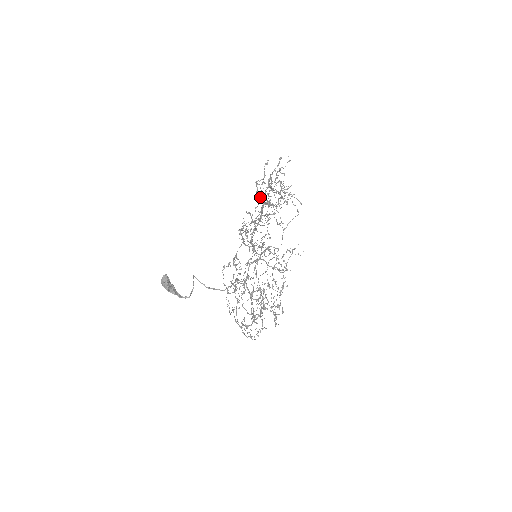
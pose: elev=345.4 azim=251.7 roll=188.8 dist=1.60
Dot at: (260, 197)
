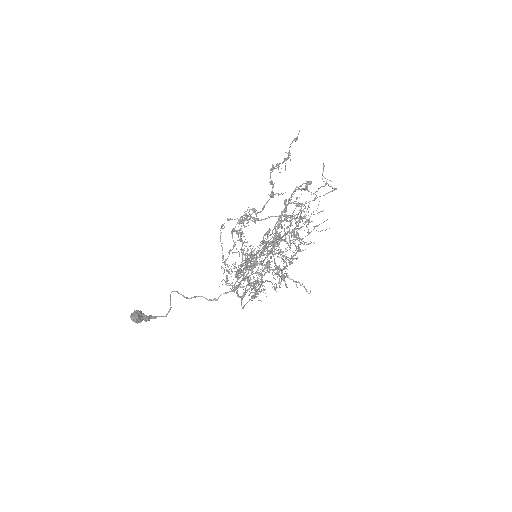
Dot at: (272, 197)
